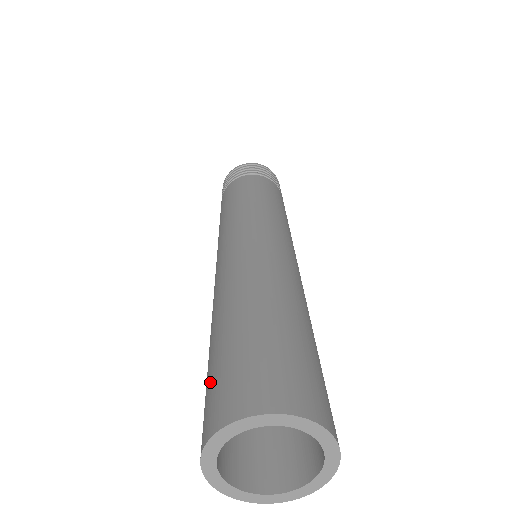
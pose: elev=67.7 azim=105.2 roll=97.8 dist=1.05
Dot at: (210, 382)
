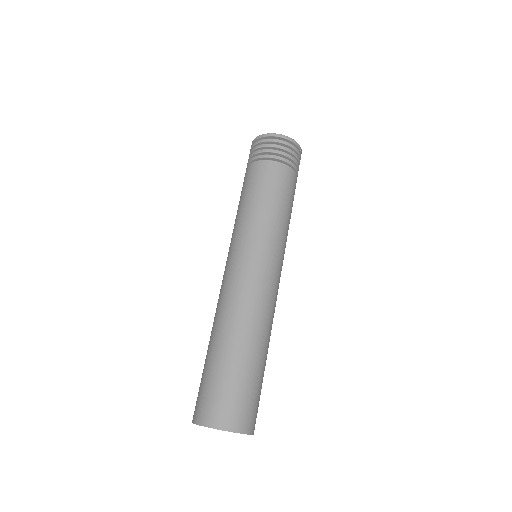
Dot at: (211, 388)
